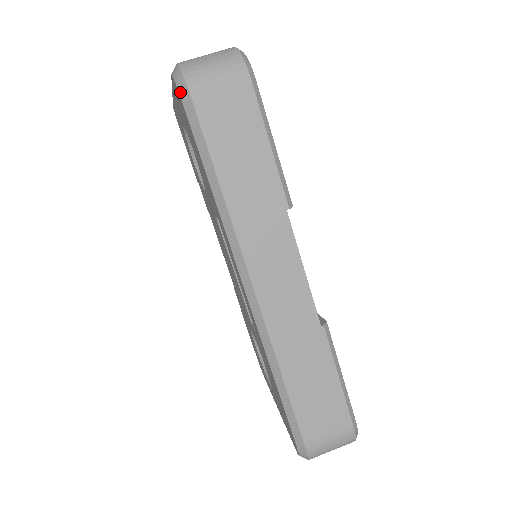
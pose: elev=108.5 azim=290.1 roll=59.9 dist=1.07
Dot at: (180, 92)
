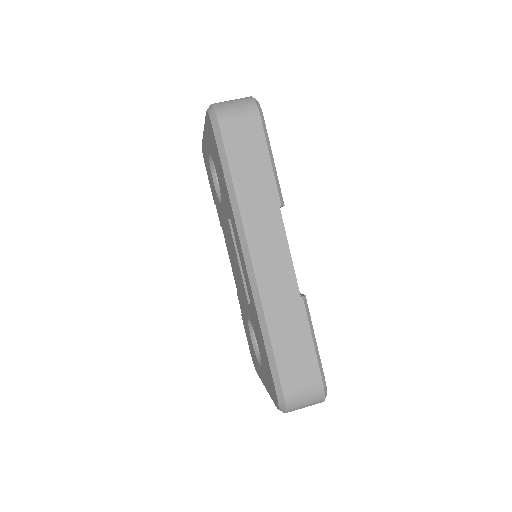
Dot at: (212, 121)
